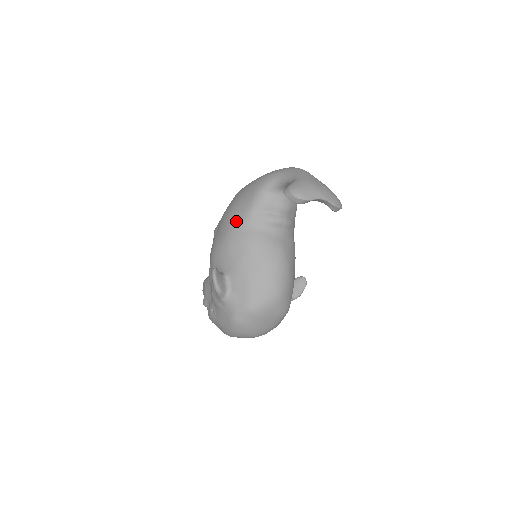
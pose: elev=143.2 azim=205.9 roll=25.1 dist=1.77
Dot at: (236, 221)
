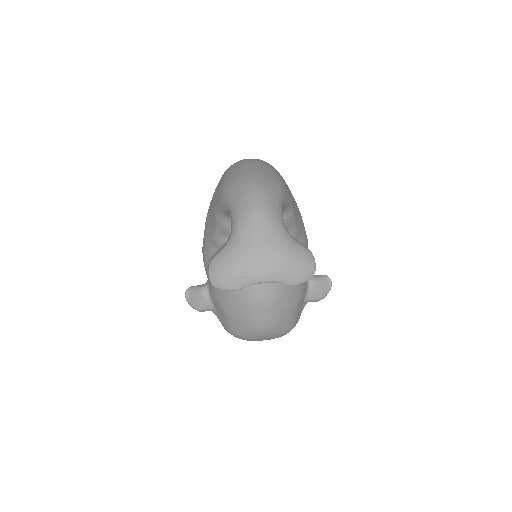
Dot at: (207, 234)
